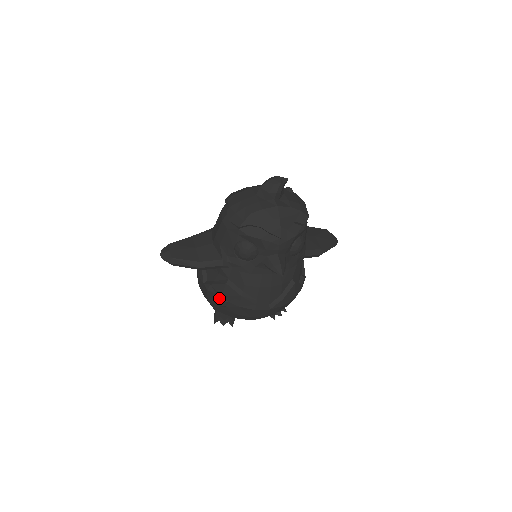
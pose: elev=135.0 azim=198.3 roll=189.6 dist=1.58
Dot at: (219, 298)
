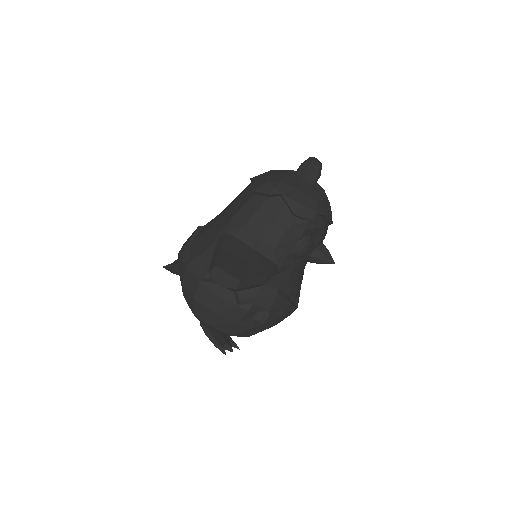
Dot at: (266, 315)
